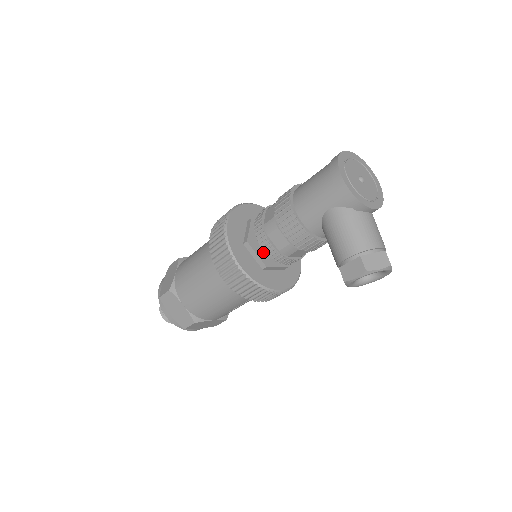
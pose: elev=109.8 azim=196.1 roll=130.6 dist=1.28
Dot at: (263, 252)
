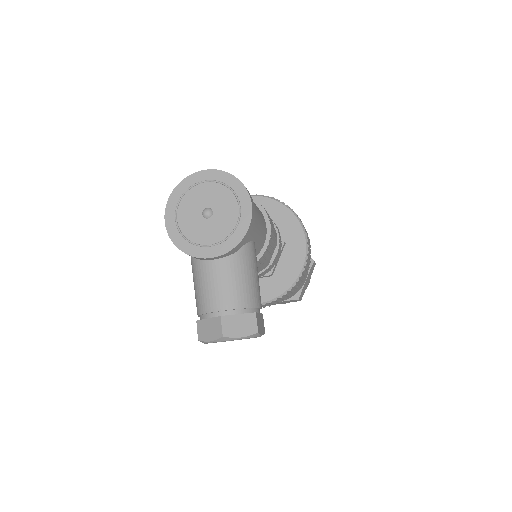
Dot at: occluded
